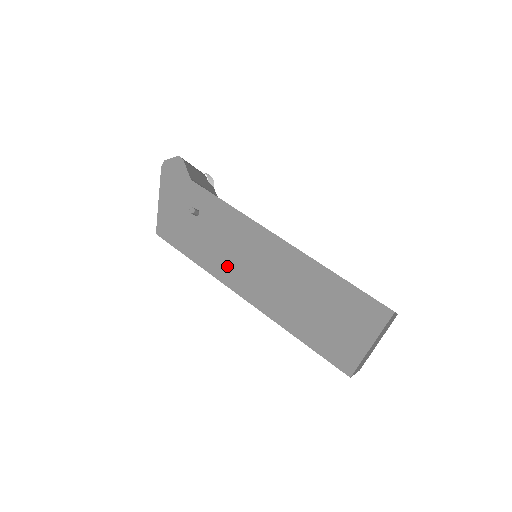
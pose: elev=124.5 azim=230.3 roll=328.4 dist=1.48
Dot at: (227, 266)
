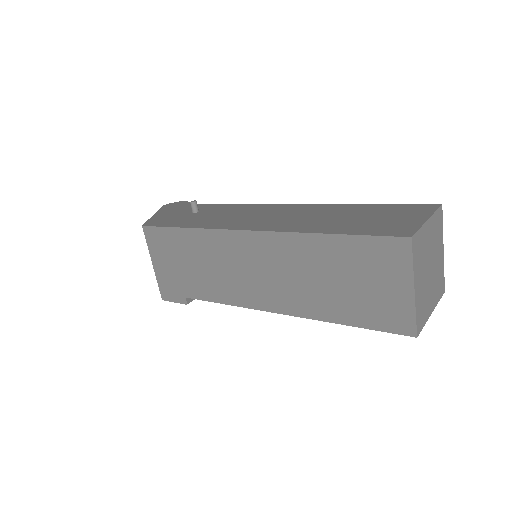
Dot at: (228, 222)
